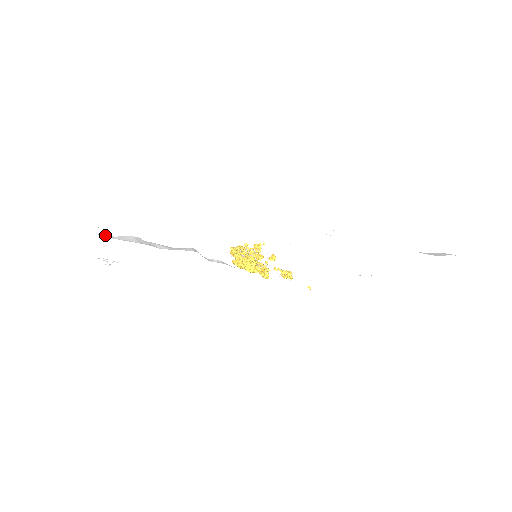
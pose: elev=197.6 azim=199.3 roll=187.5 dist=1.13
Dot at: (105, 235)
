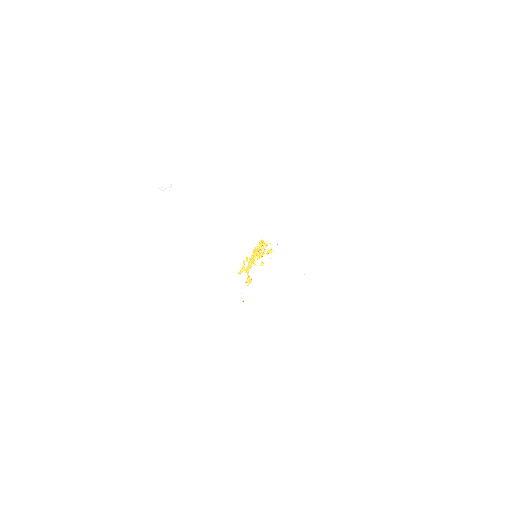
Dot at: occluded
